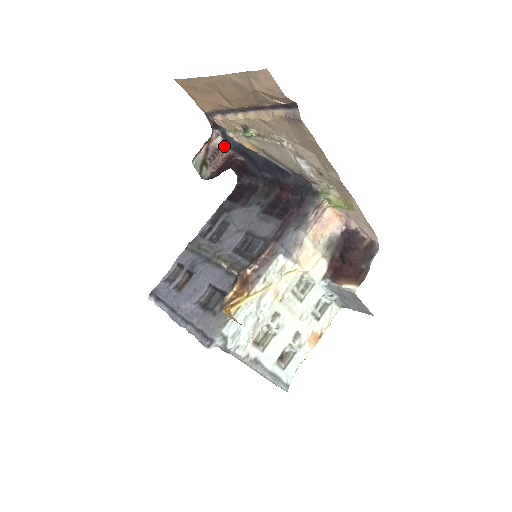
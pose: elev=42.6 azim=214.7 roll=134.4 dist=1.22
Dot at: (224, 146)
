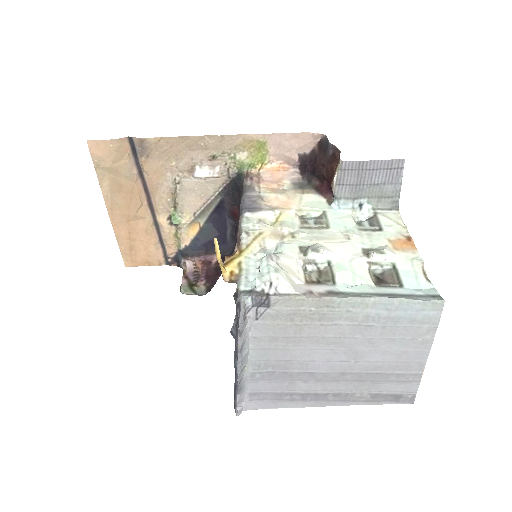
Dot at: (194, 263)
